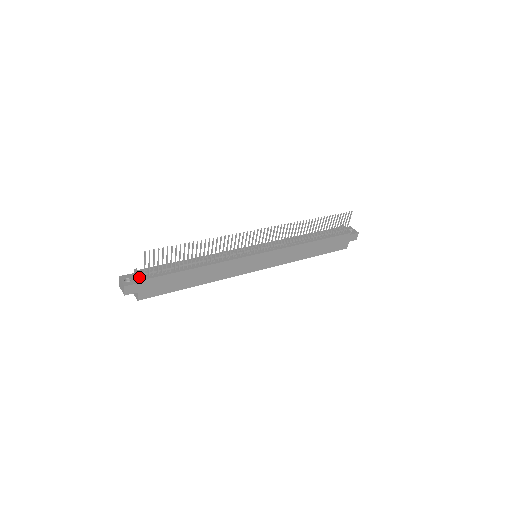
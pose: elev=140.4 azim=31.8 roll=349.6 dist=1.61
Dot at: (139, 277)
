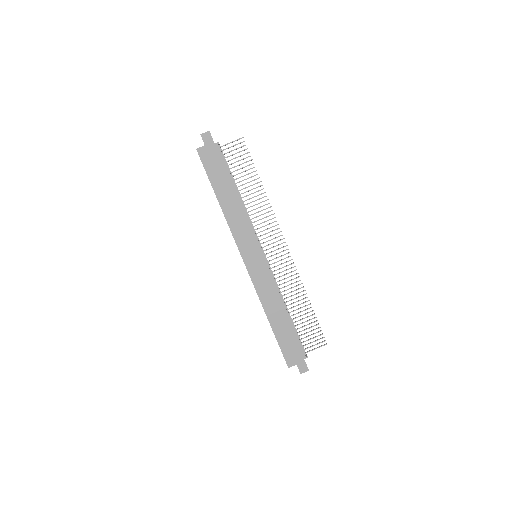
Dot at: occluded
